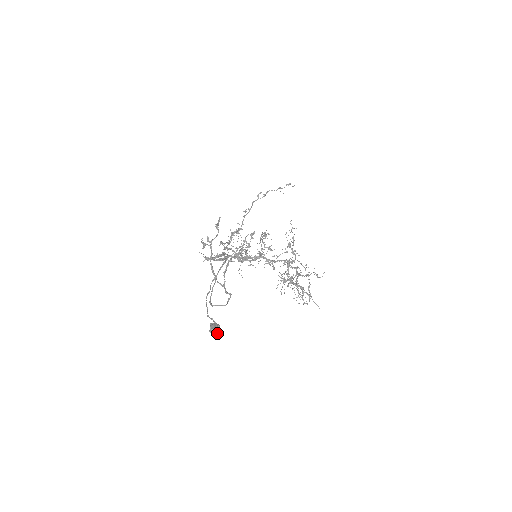
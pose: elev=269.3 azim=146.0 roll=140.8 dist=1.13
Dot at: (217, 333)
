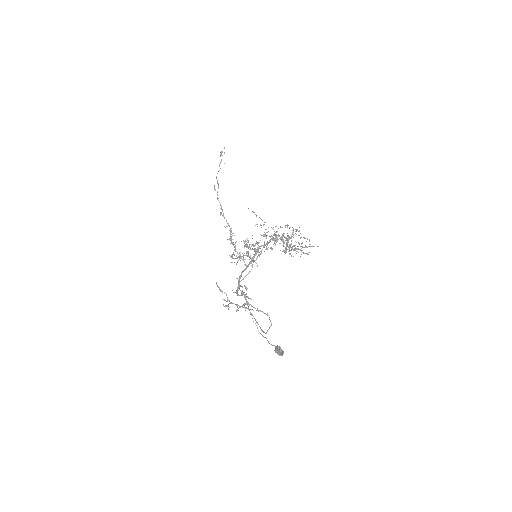
Dot at: (282, 352)
